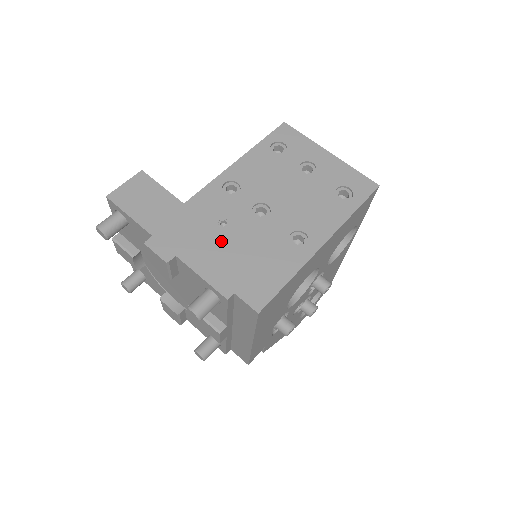
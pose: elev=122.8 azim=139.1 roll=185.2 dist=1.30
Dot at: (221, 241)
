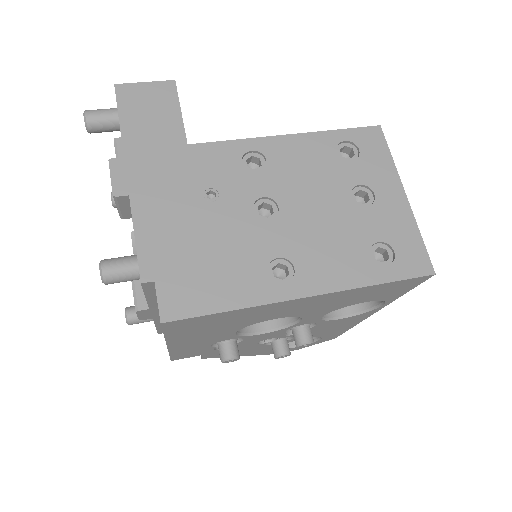
Dot at: (191, 212)
